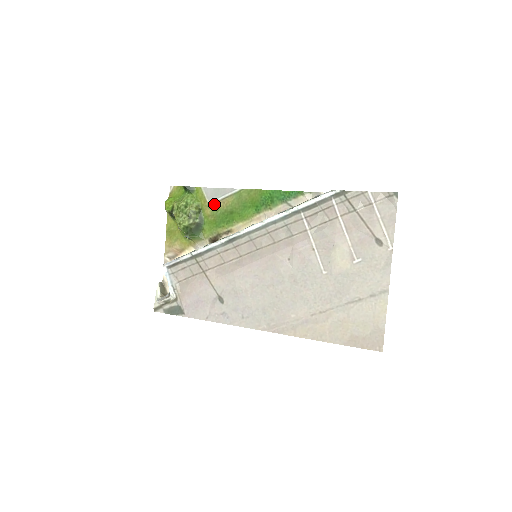
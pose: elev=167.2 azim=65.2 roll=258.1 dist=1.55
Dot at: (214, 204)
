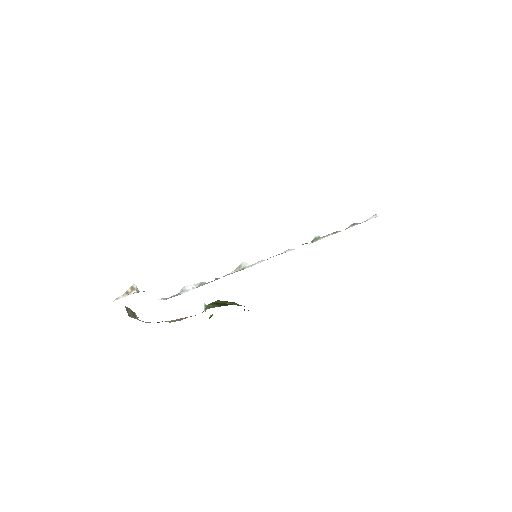
Dot at: occluded
